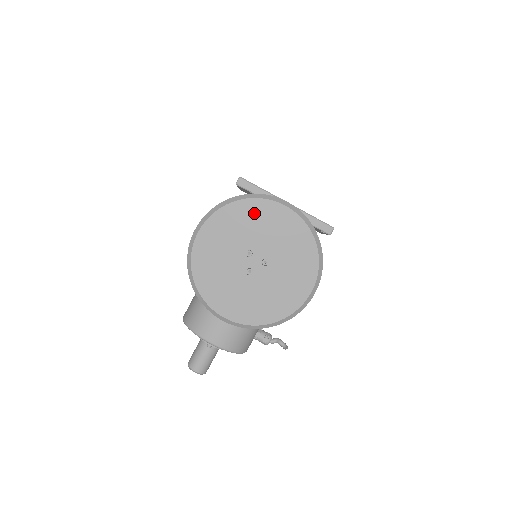
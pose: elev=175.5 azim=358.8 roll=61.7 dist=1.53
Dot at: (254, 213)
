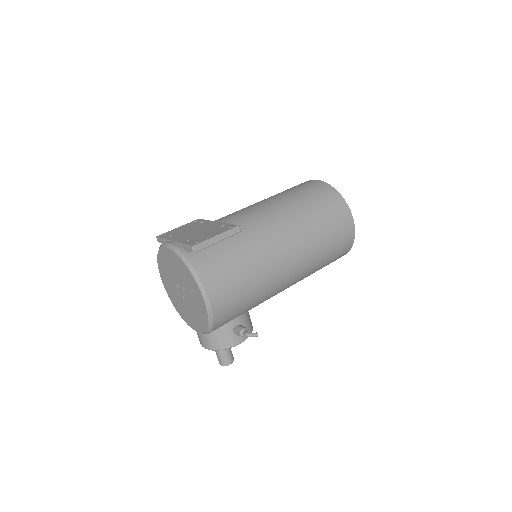
Dot at: (164, 259)
